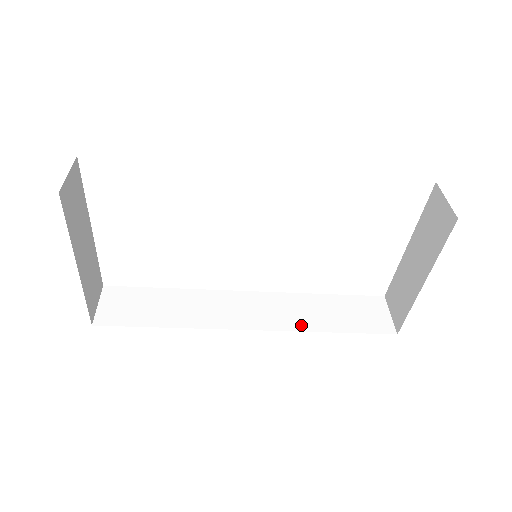
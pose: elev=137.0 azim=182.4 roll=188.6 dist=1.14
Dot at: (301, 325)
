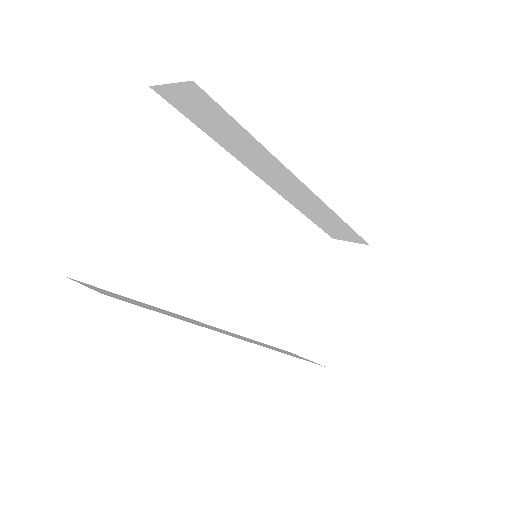
Dot at: occluded
